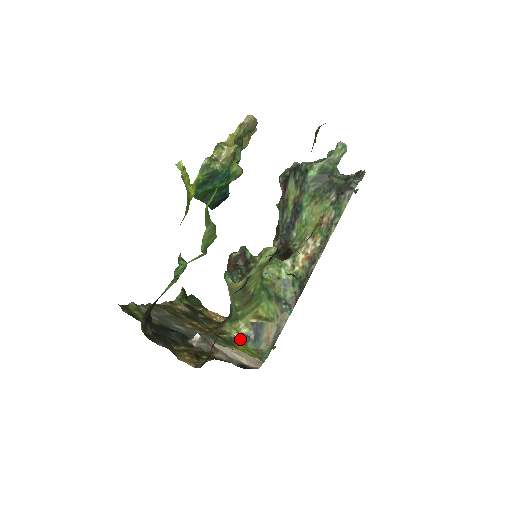
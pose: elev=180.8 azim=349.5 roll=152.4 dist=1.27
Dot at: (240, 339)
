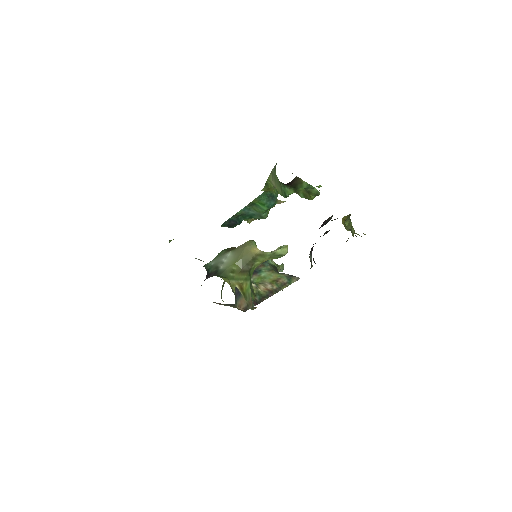
Dot at: occluded
